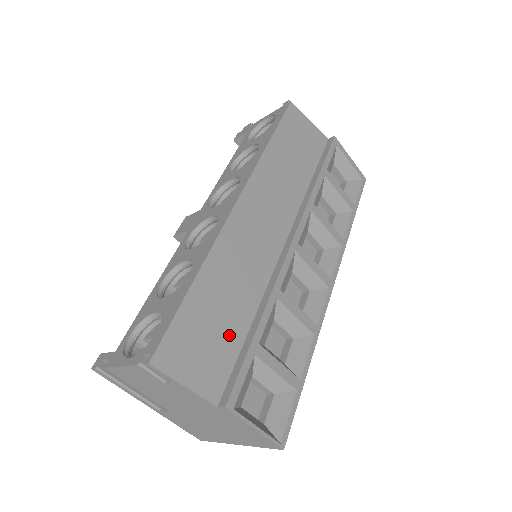
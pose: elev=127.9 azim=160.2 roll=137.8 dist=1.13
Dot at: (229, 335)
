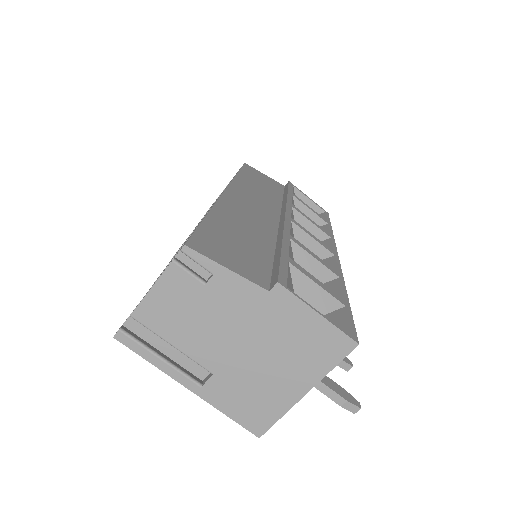
Dot at: (256, 252)
